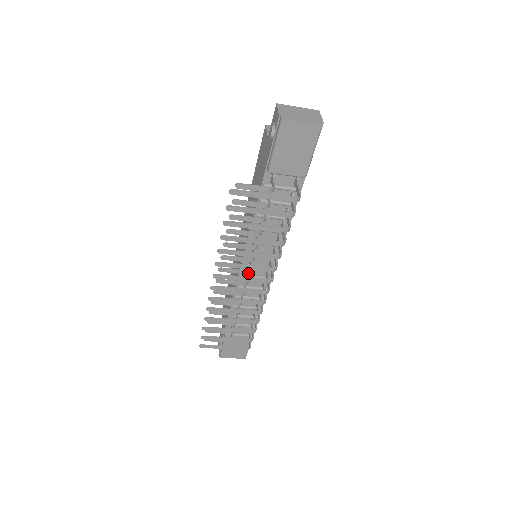
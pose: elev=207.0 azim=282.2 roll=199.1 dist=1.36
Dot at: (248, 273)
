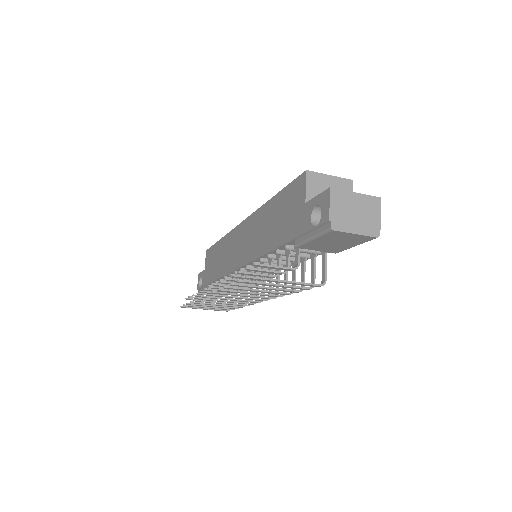
Dot at: occluded
